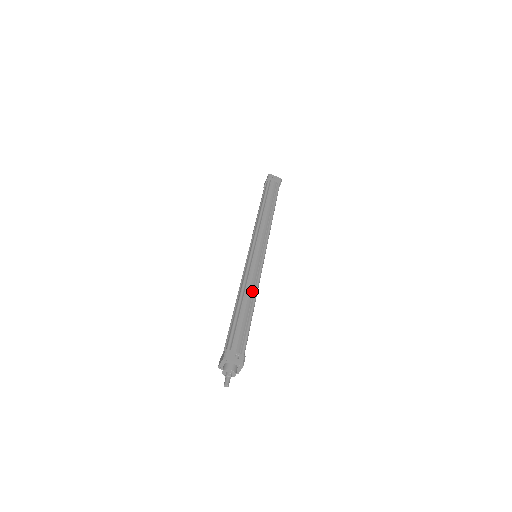
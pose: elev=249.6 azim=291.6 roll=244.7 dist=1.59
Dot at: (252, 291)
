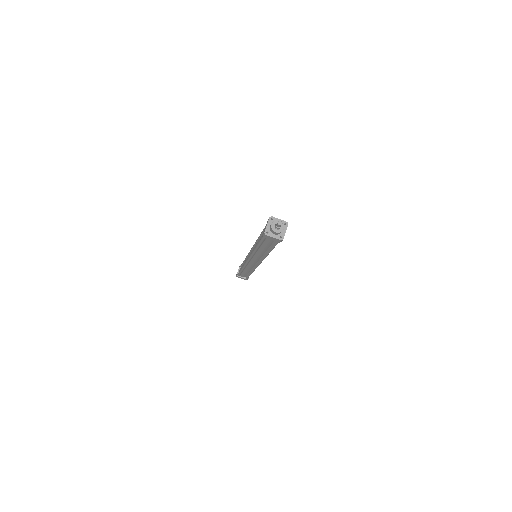
Dot at: occluded
